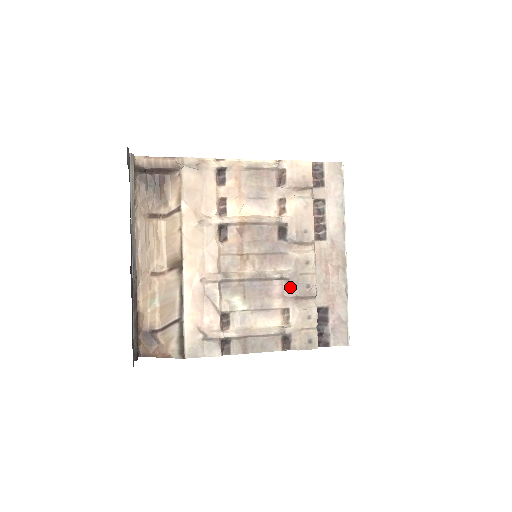
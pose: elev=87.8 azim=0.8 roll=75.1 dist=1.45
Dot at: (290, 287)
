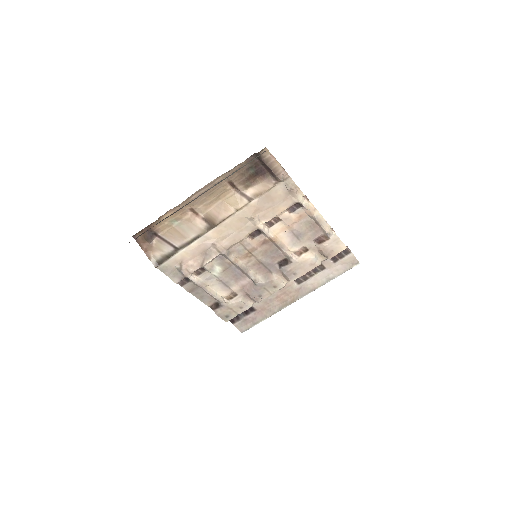
Dot at: (251, 288)
